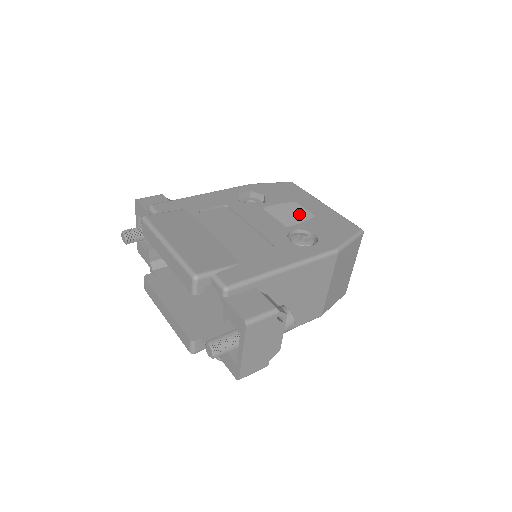
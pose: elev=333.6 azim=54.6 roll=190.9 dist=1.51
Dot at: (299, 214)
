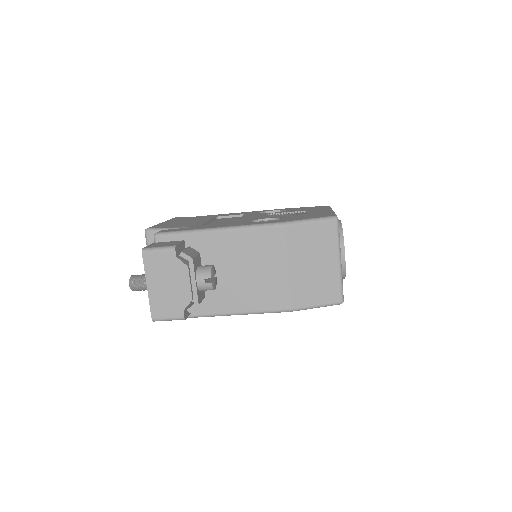
Dot at: (294, 214)
